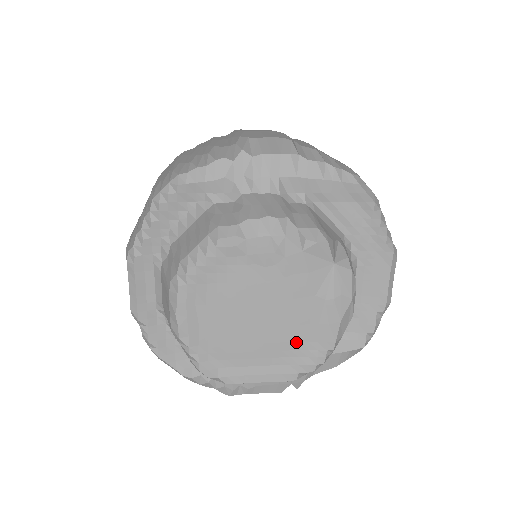
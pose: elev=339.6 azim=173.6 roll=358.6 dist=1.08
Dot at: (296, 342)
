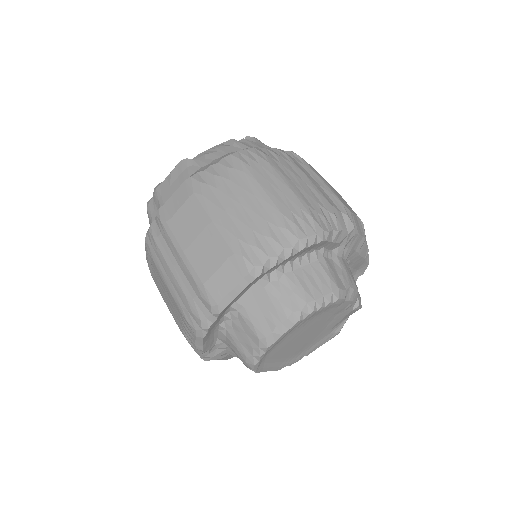
Dot at: (300, 351)
